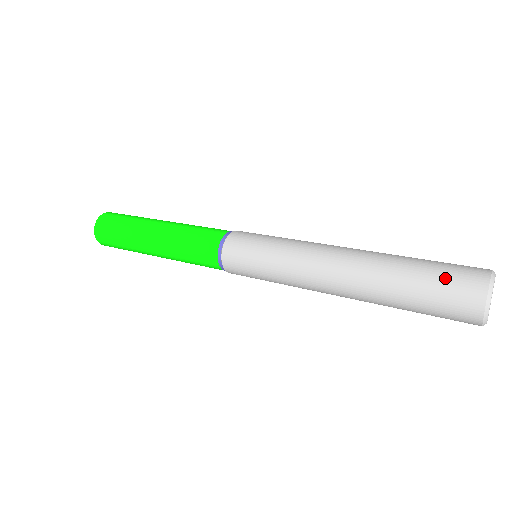
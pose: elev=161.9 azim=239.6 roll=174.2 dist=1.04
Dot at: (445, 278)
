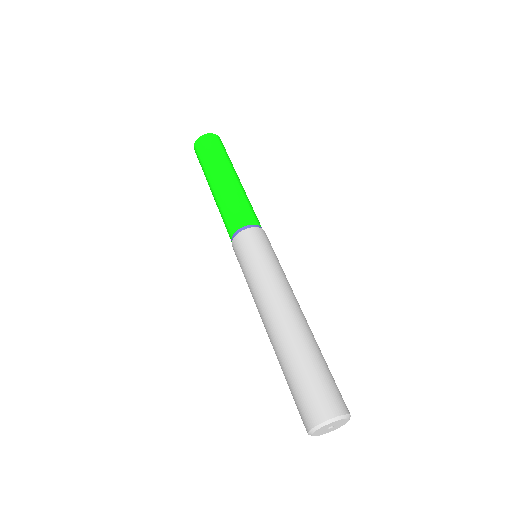
Dot at: (313, 389)
